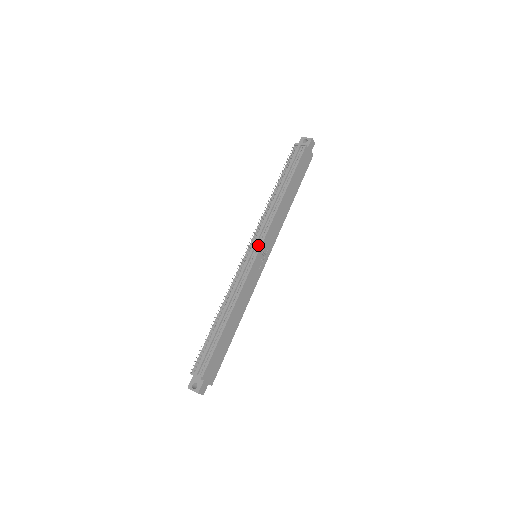
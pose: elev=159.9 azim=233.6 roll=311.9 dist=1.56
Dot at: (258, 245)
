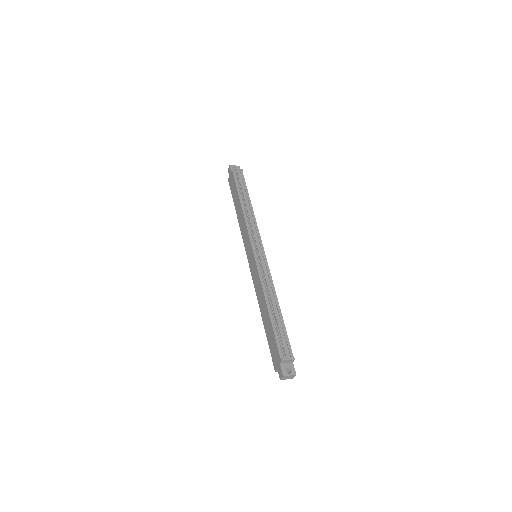
Dot at: (259, 245)
